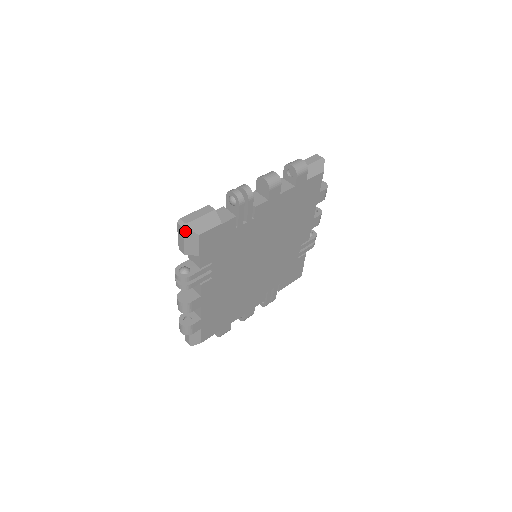
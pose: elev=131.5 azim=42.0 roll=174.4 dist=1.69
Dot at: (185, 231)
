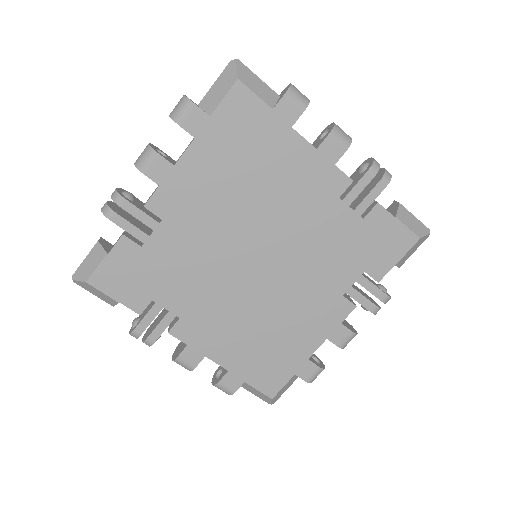
Dot at: (79, 284)
